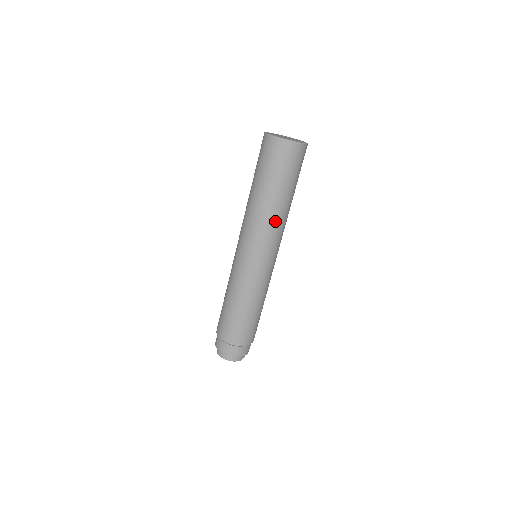
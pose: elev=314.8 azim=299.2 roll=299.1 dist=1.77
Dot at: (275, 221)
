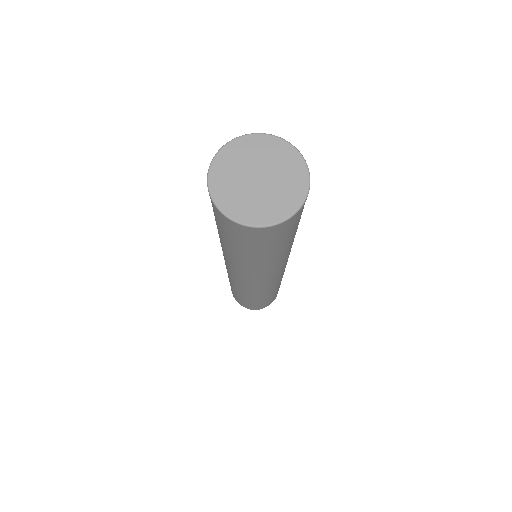
Dot at: (285, 259)
